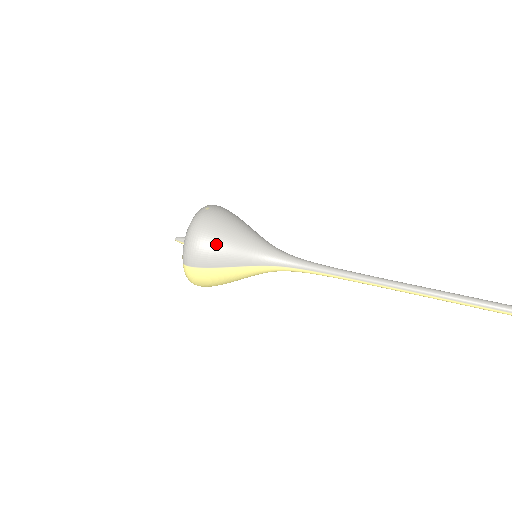
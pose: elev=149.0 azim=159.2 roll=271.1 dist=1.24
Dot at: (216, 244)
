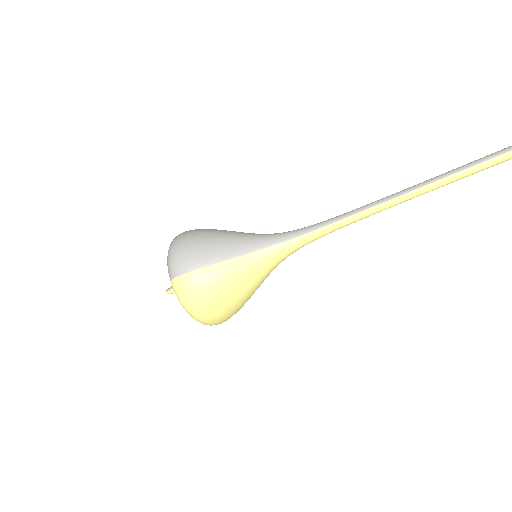
Dot at: (202, 242)
